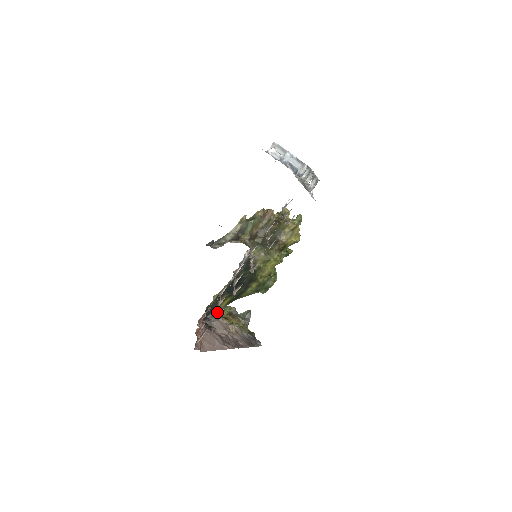
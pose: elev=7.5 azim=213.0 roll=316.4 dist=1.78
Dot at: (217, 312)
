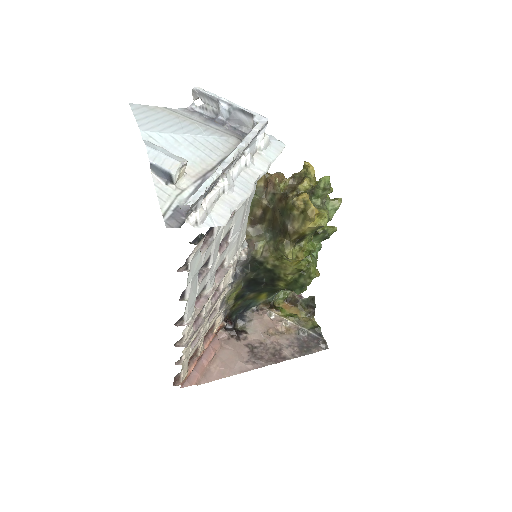
Dot at: (262, 303)
